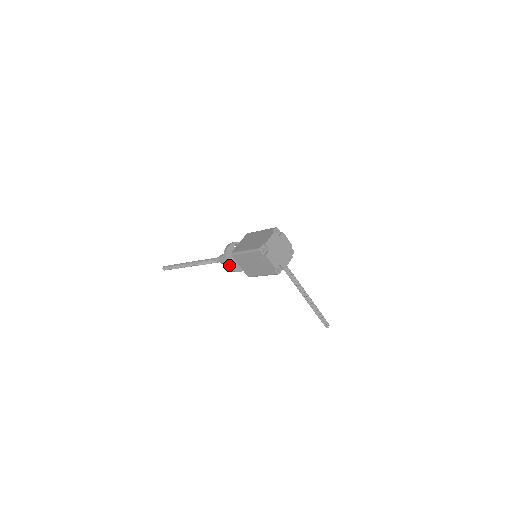
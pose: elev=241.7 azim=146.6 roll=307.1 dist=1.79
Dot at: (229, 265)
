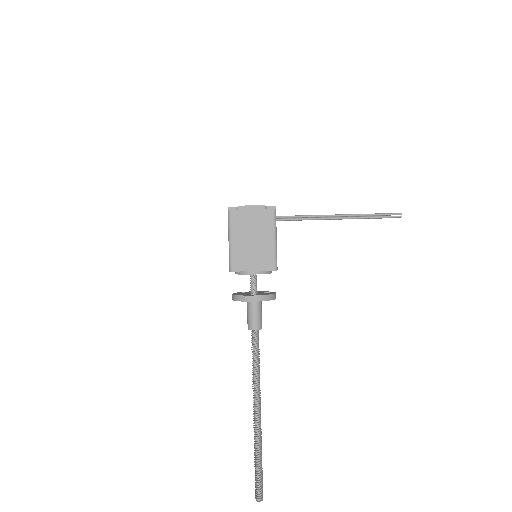
Dot at: (251, 296)
